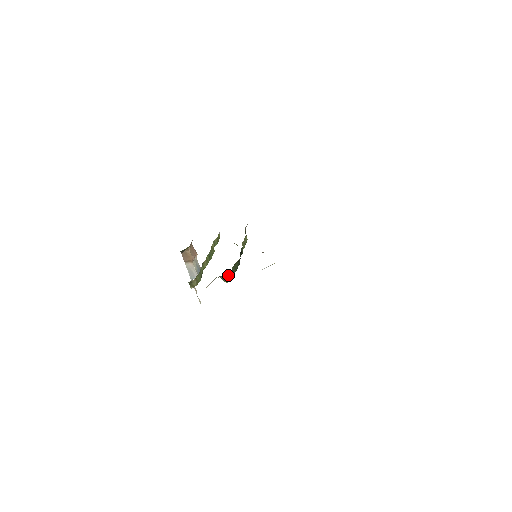
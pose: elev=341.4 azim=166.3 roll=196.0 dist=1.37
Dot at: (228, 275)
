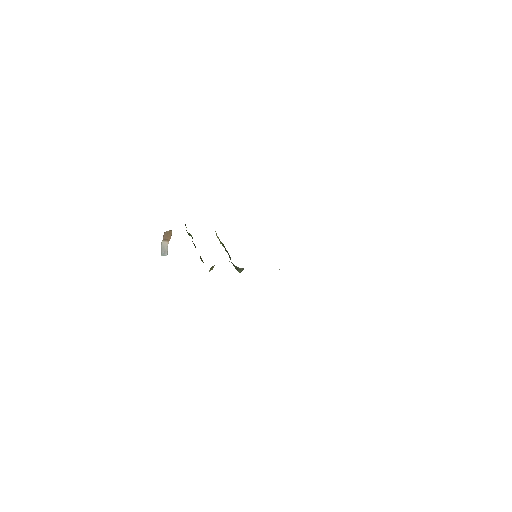
Dot at: occluded
